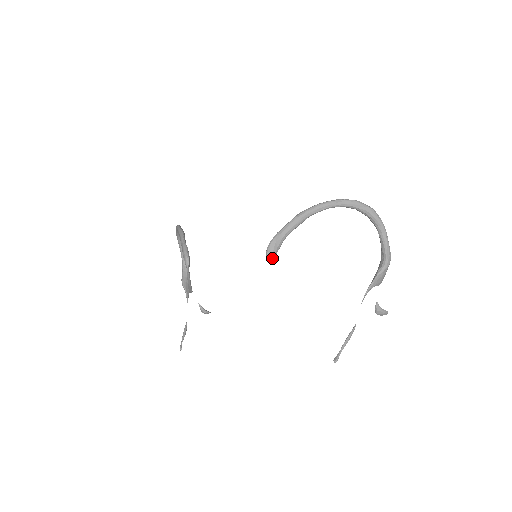
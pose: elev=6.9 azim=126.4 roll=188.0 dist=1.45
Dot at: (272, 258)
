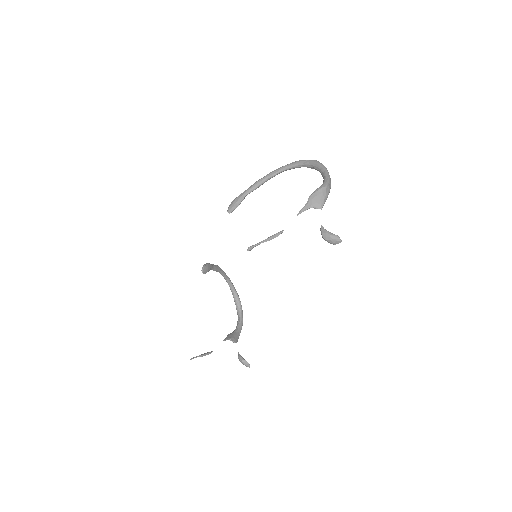
Dot at: (231, 209)
